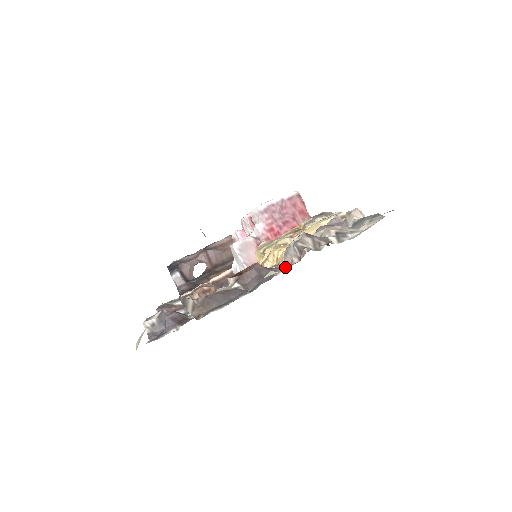
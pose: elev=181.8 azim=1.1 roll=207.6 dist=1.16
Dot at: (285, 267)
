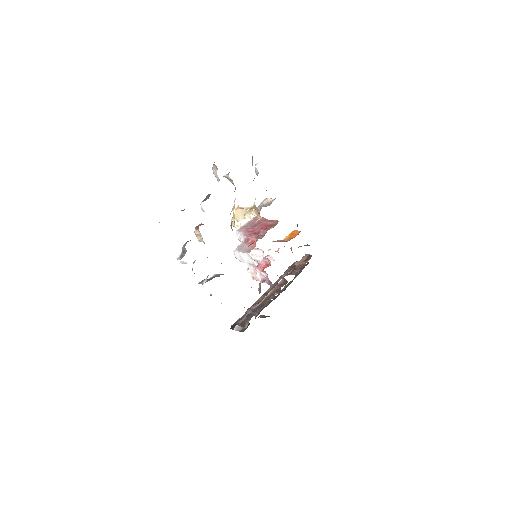
Dot at: occluded
